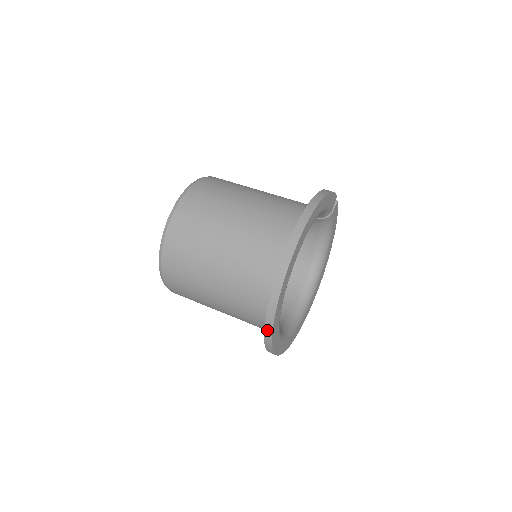
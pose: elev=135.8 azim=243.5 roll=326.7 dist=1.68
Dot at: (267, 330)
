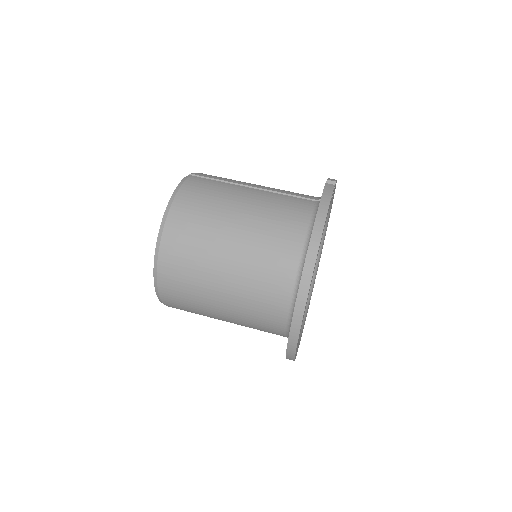
Dot at: (289, 359)
